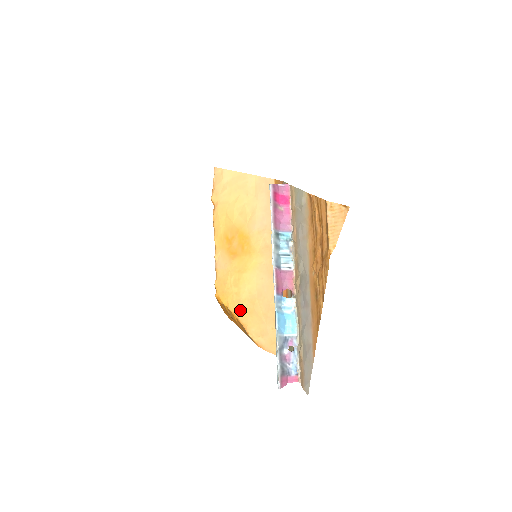
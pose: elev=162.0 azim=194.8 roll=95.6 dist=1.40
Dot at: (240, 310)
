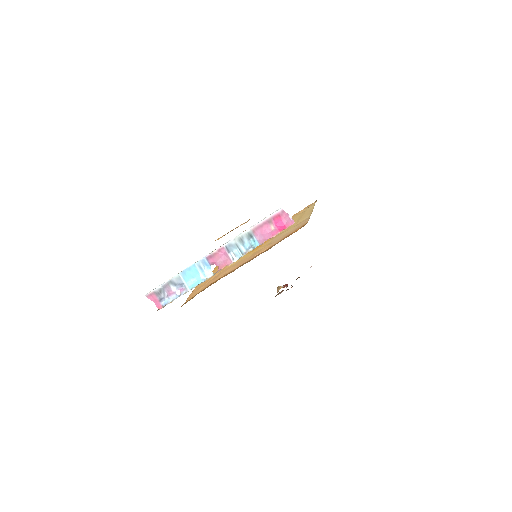
Dot at: (214, 271)
